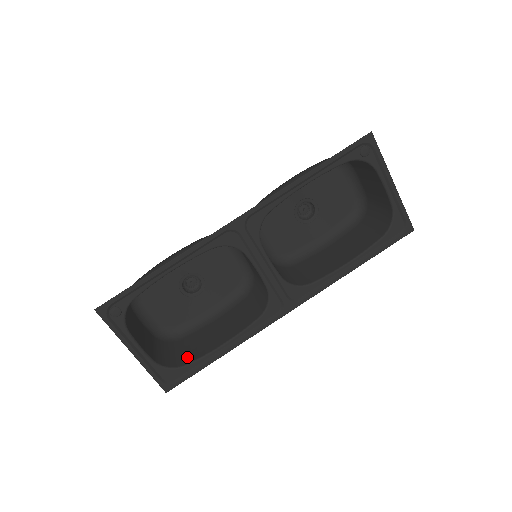
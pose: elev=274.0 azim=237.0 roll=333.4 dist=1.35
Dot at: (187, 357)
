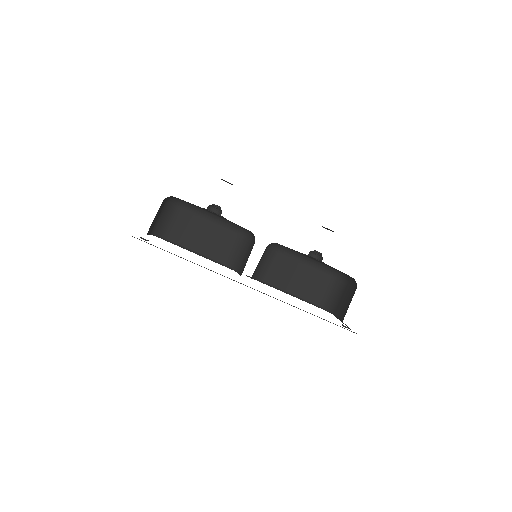
Dot at: (172, 234)
